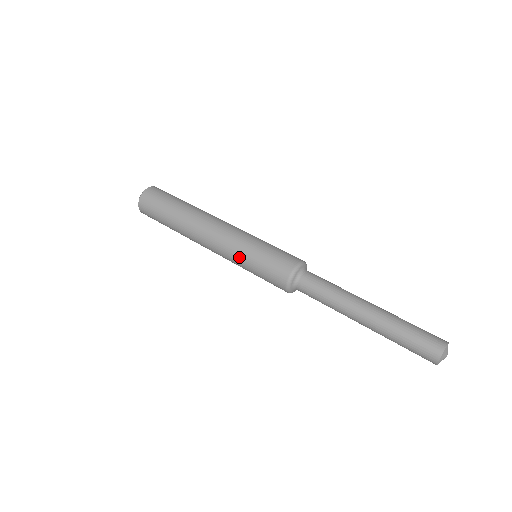
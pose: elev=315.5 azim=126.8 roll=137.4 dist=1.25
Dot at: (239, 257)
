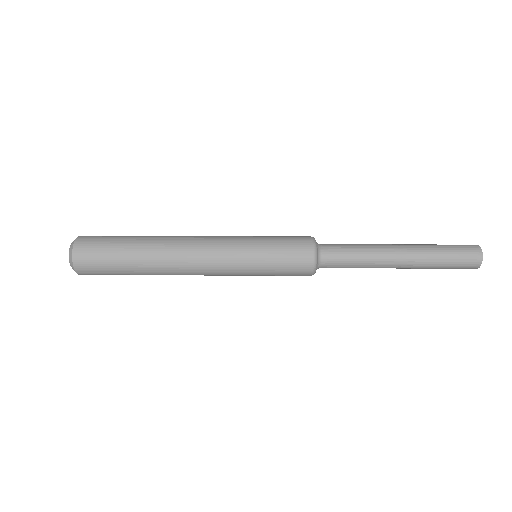
Dot at: (245, 258)
